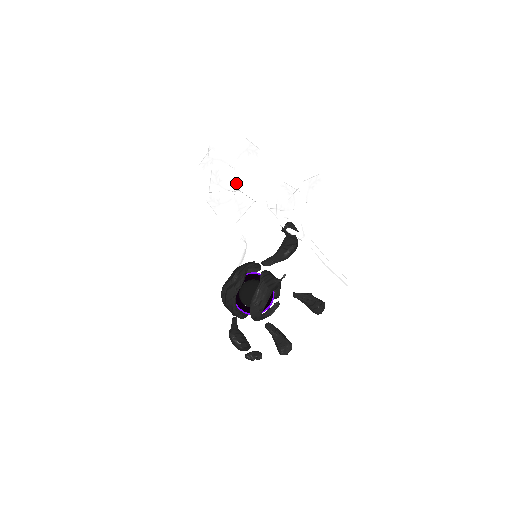
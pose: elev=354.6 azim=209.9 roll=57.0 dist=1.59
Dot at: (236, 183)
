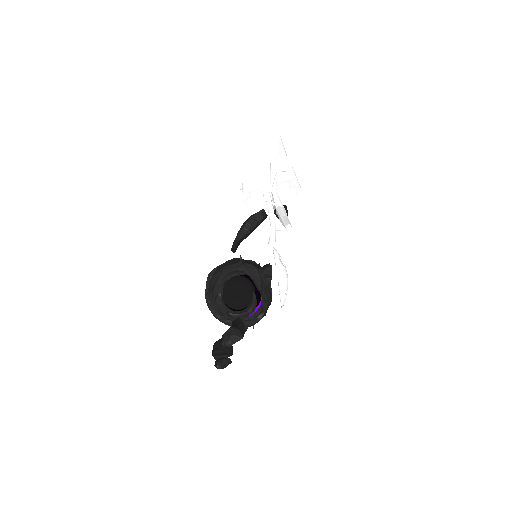
Dot at: (272, 204)
